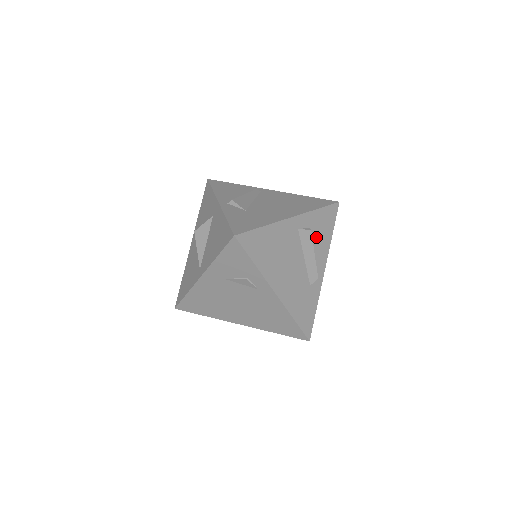
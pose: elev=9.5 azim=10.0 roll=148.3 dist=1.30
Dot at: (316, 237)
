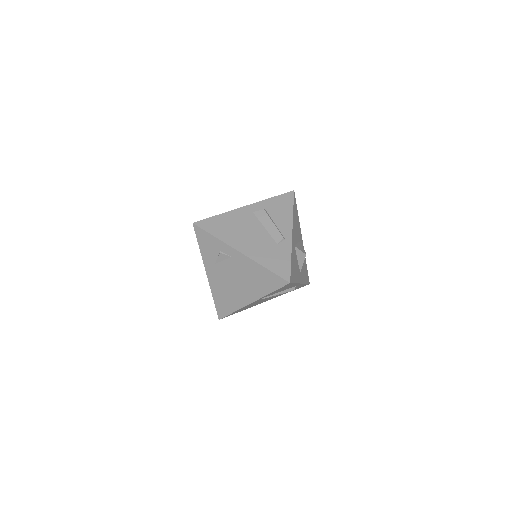
Dot at: (274, 214)
